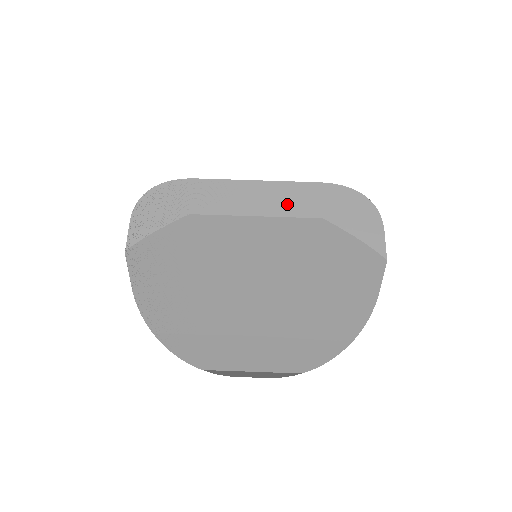
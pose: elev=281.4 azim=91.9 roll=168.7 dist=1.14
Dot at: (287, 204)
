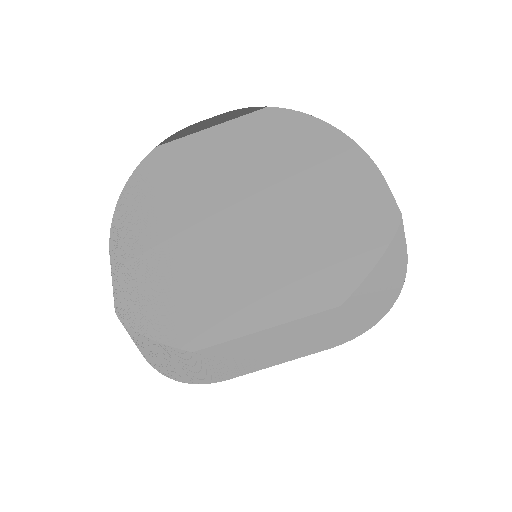
Dot at: occluded
